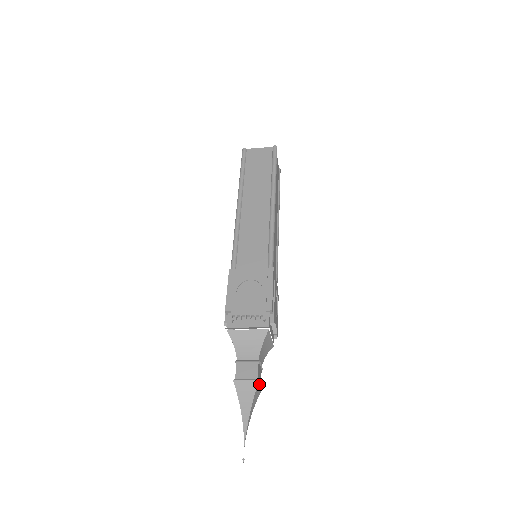
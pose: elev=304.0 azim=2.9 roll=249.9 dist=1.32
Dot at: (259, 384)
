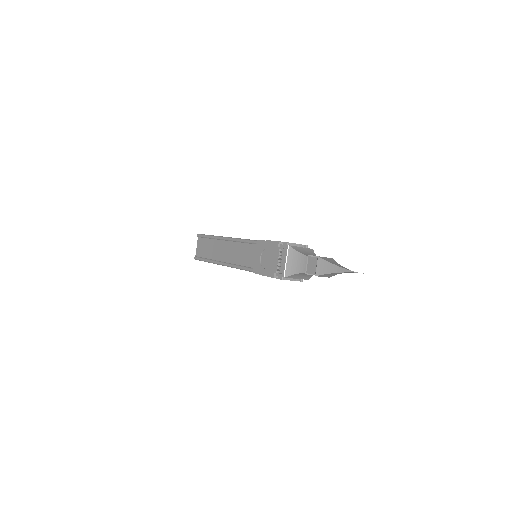
Dot at: occluded
